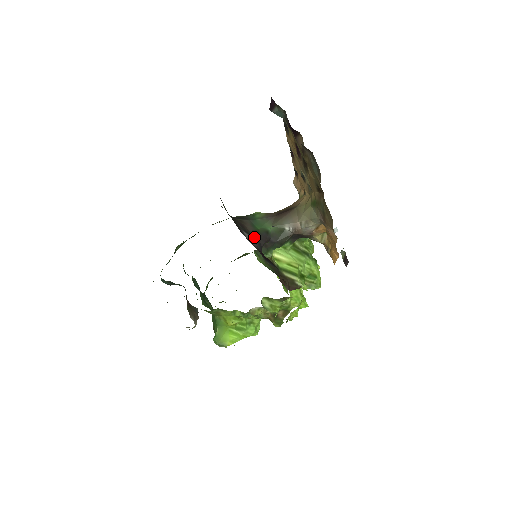
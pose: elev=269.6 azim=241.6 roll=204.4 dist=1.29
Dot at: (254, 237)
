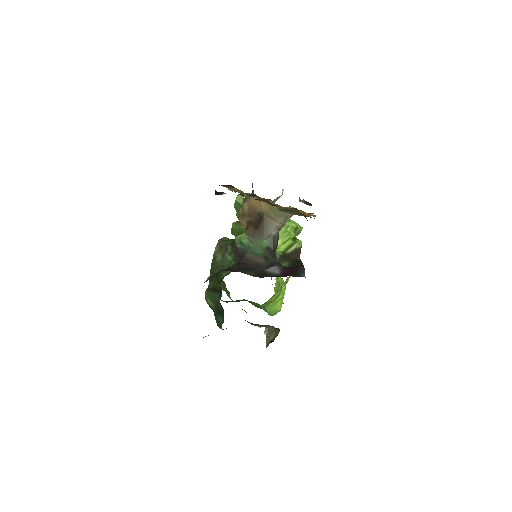
Dot at: (271, 264)
